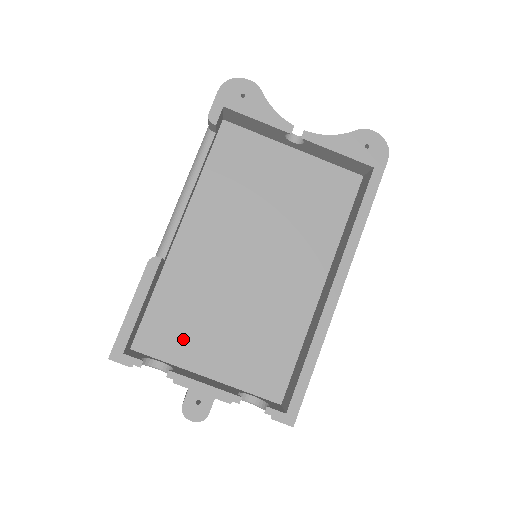
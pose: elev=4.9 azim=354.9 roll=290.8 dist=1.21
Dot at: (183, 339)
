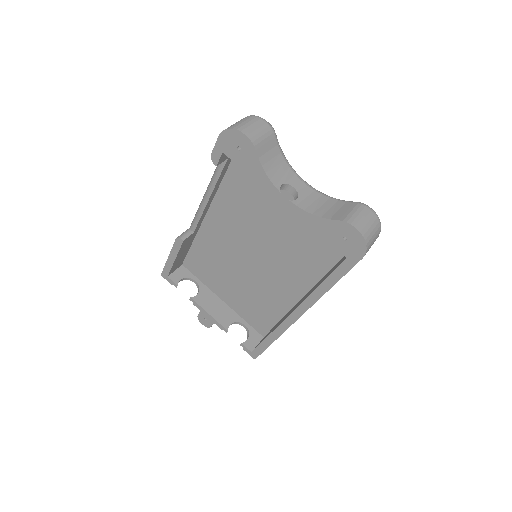
Dot at: (210, 275)
